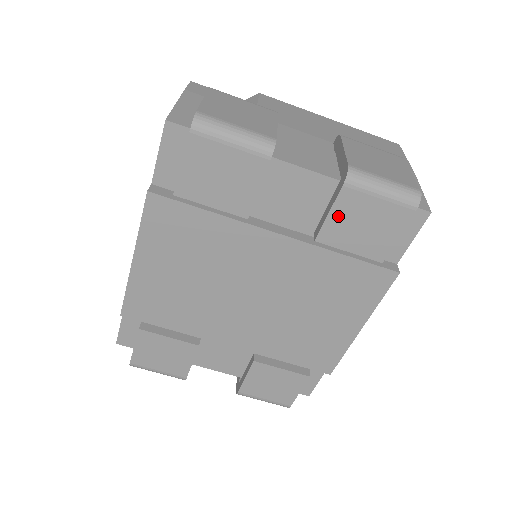
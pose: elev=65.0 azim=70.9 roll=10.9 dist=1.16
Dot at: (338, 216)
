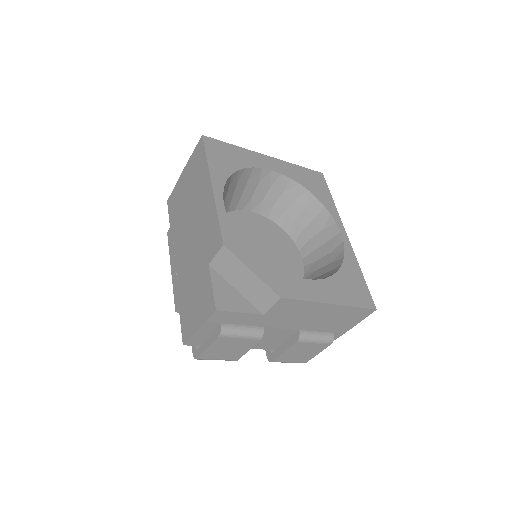
Dot at: occluded
